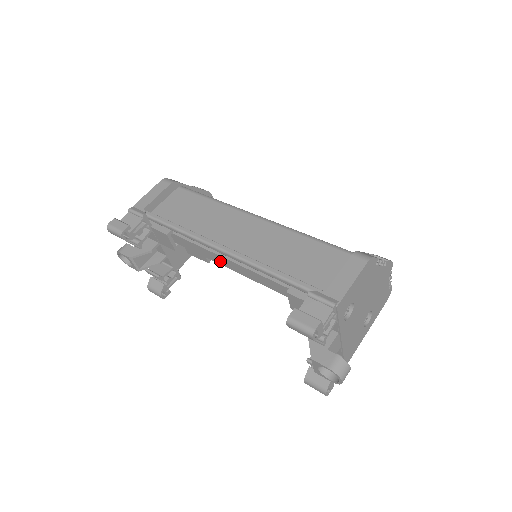
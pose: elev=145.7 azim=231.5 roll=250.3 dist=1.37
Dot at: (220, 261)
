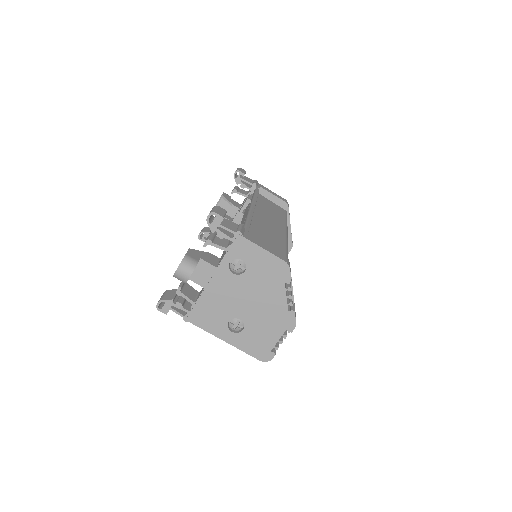
Dot at: occluded
